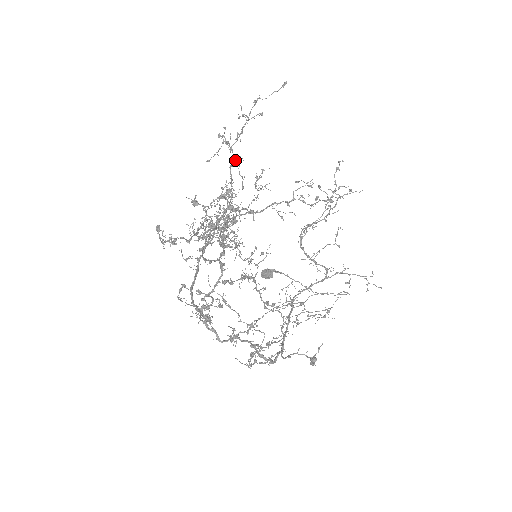
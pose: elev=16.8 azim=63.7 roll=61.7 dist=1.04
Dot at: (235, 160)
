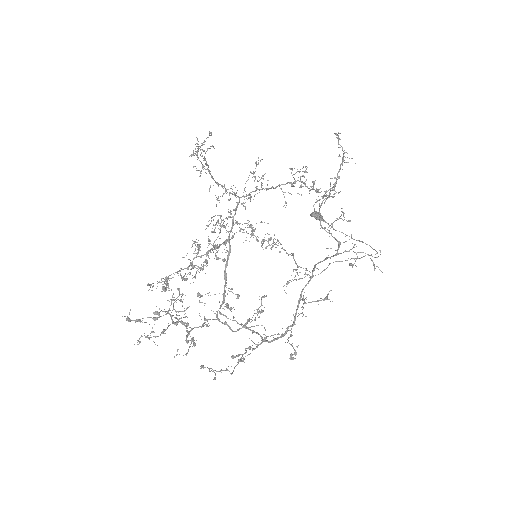
Dot at: occluded
